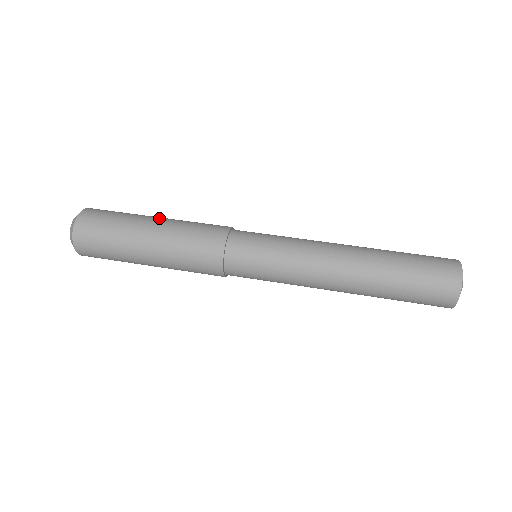
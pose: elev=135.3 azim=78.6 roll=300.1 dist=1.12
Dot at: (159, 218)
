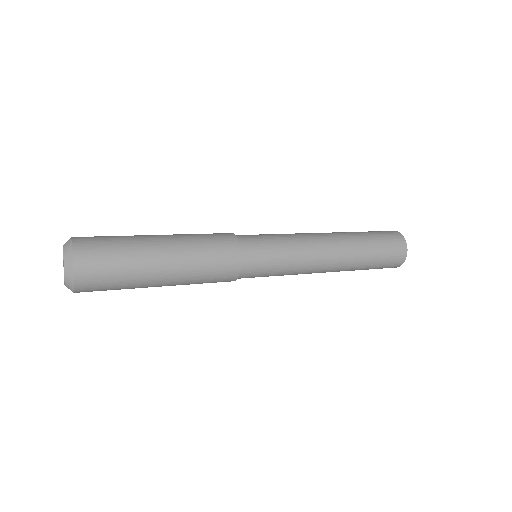
Dot at: occluded
